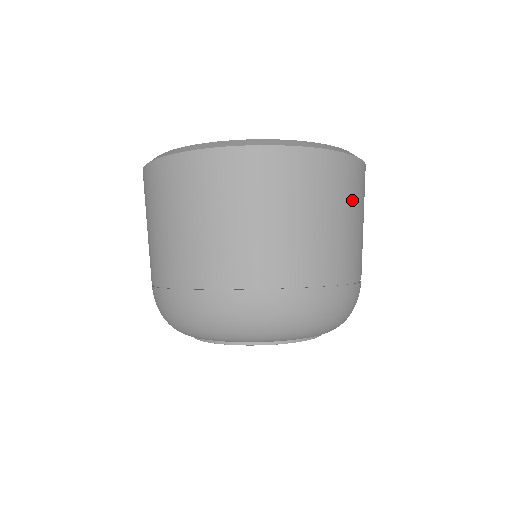
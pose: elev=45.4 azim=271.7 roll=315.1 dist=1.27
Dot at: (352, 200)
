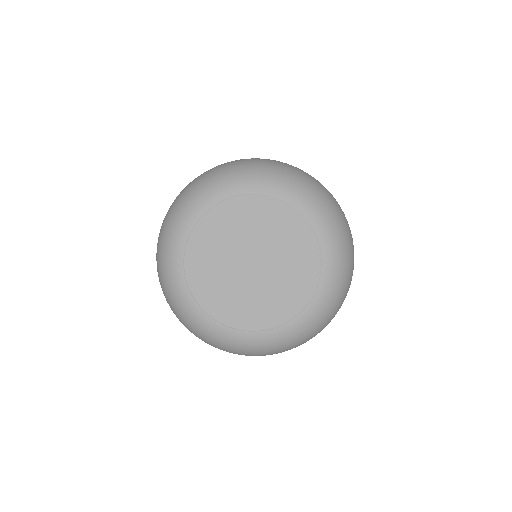
Dot at: occluded
